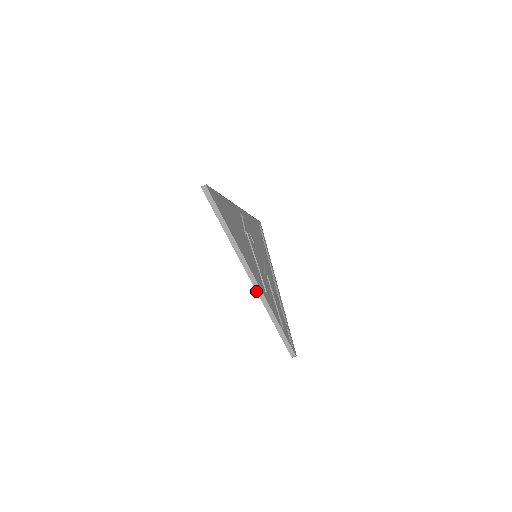
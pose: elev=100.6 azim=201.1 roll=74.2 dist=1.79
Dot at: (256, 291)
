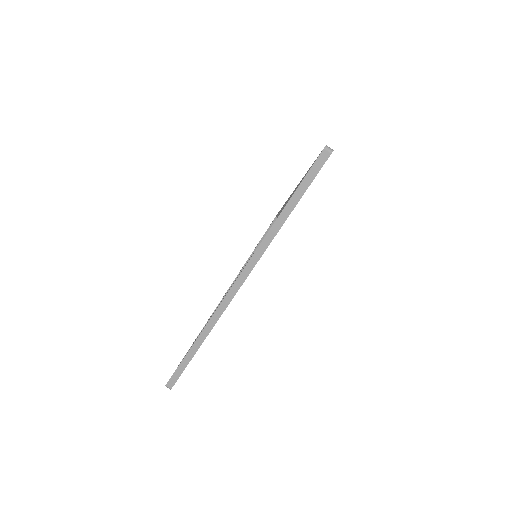
Dot at: (223, 299)
